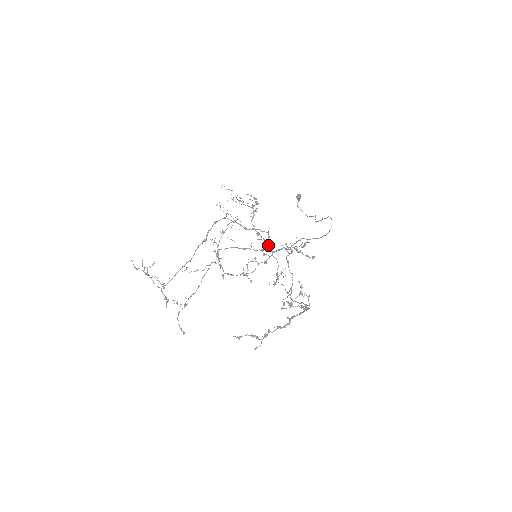
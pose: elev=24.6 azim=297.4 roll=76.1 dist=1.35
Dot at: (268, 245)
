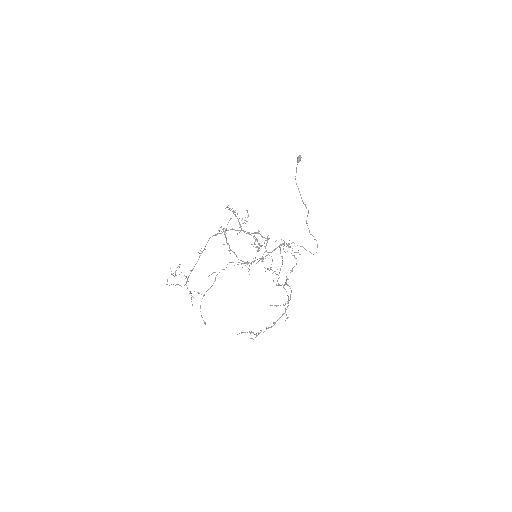
Dot at: (266, 250)
